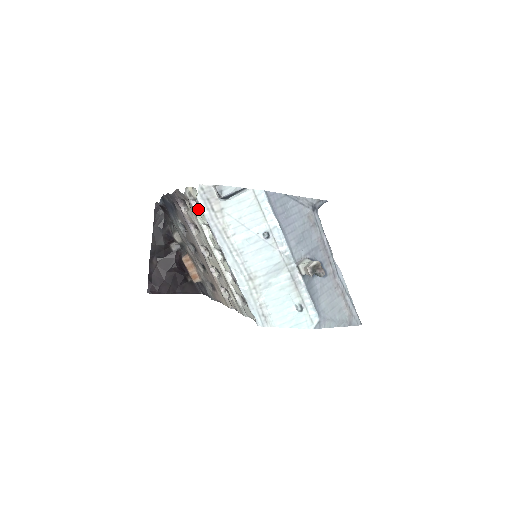
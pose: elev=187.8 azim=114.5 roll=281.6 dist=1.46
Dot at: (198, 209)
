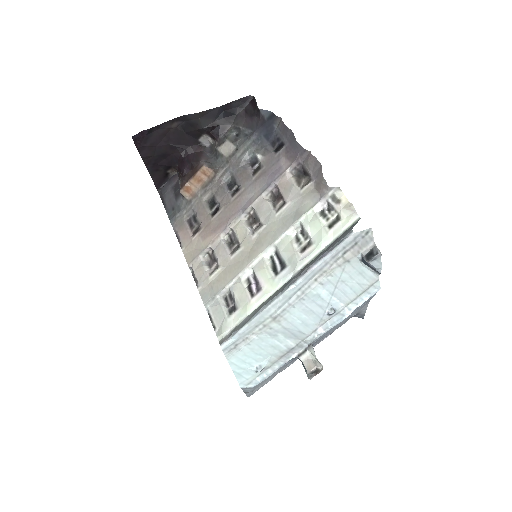
Dot at: (321, 215)
